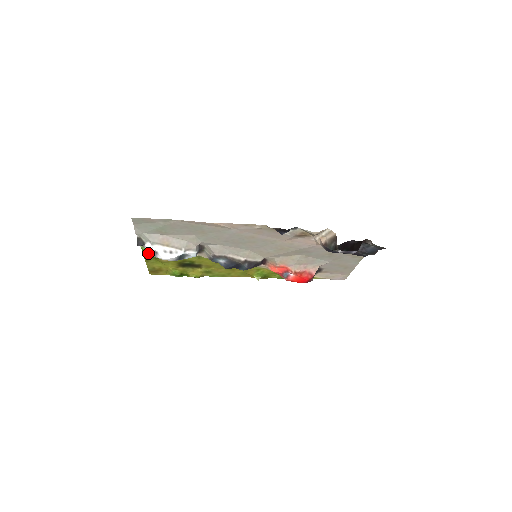
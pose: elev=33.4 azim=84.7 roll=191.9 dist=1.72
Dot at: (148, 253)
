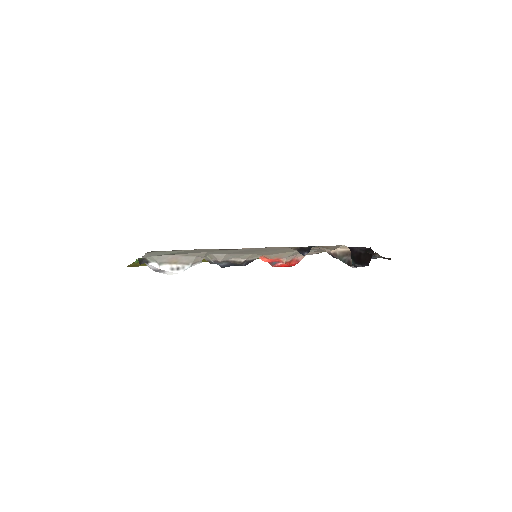
Dot at: occluded
